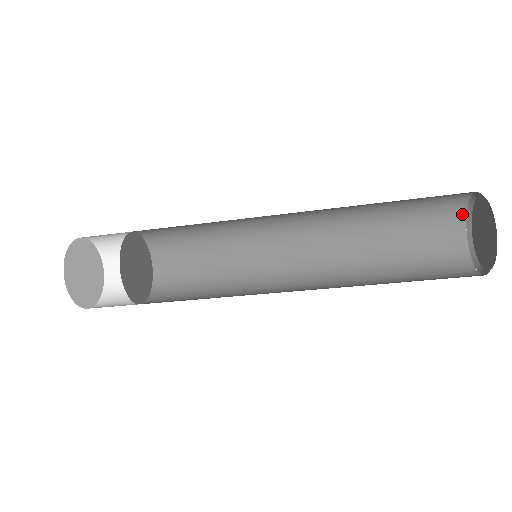
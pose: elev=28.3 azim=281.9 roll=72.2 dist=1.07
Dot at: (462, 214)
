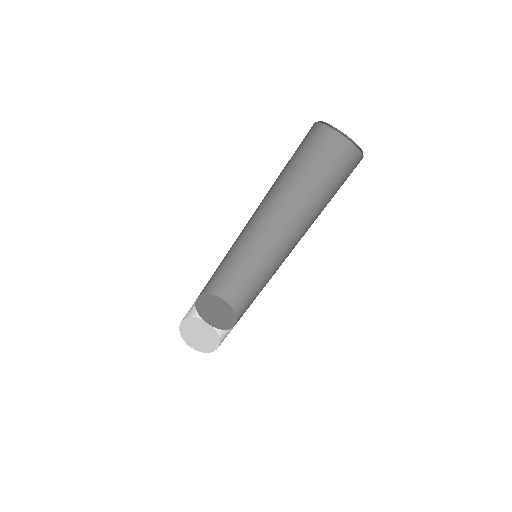
Dot at: (358, 153)
